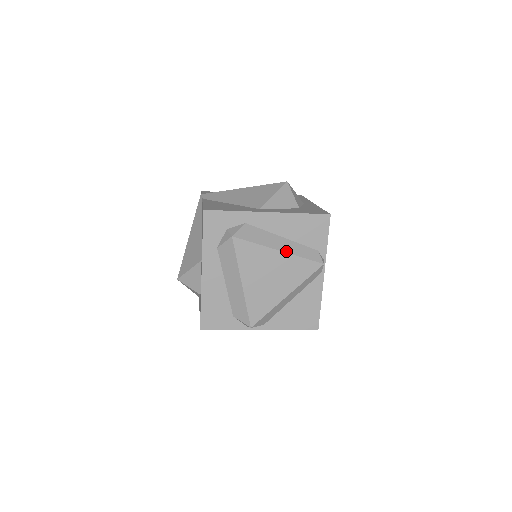
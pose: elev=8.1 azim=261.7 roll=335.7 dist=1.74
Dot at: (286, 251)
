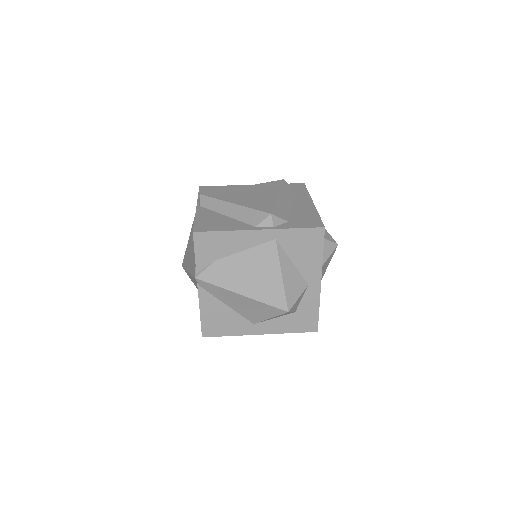
Dot at: occluded
